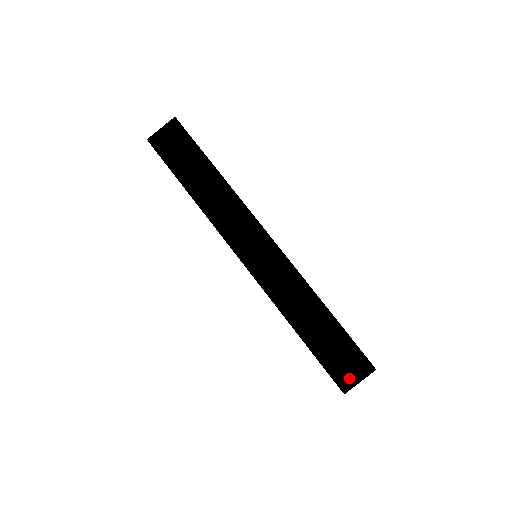
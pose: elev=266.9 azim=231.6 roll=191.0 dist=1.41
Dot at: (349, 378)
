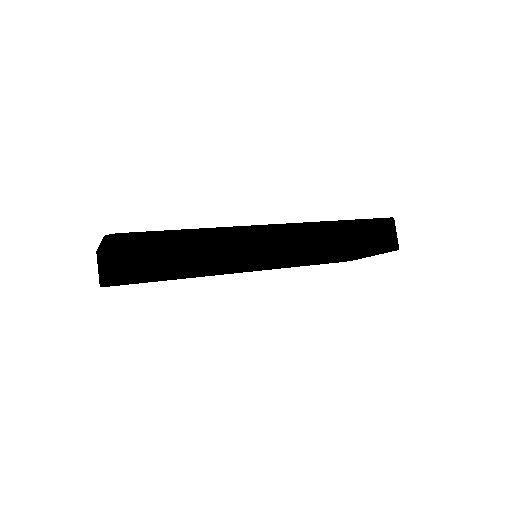
Dot at: (395, 239)
